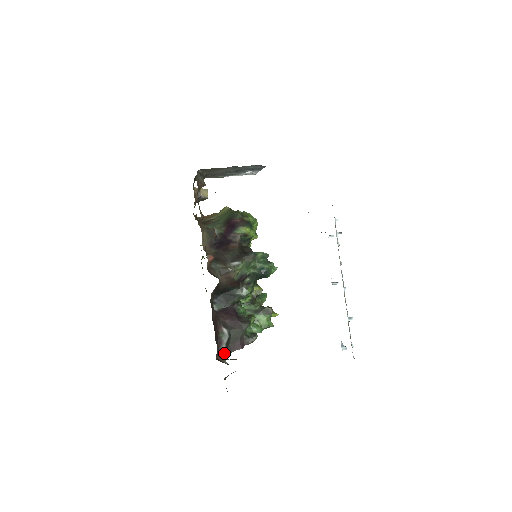
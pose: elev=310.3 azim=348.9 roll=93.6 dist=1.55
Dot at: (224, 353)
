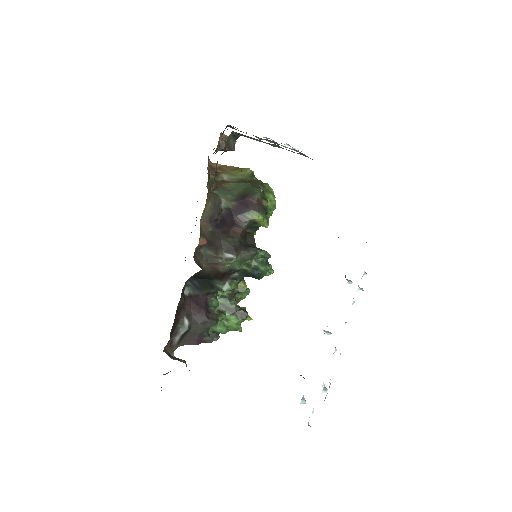
Dot at: (175, 344)
